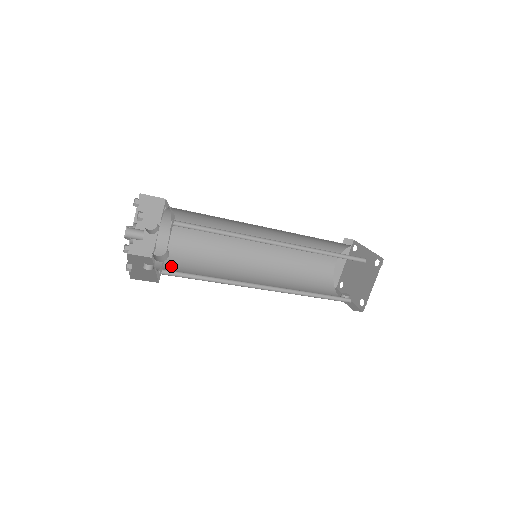
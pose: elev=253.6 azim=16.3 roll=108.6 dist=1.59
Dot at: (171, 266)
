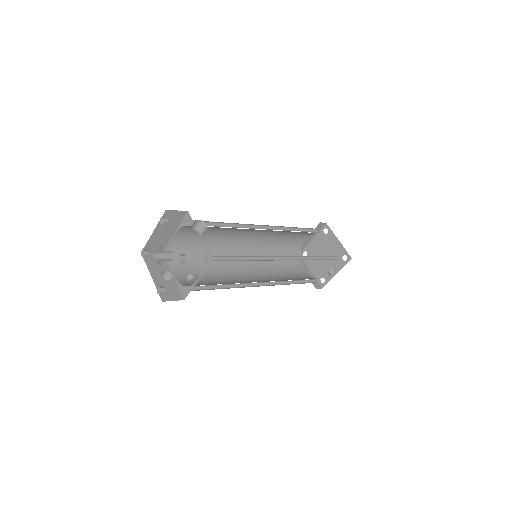
Dot at: occluded
